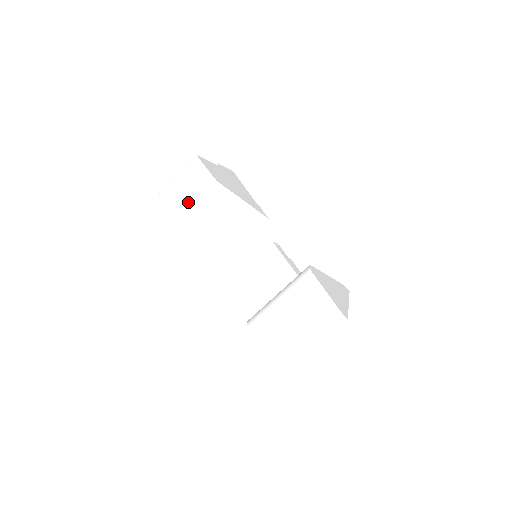
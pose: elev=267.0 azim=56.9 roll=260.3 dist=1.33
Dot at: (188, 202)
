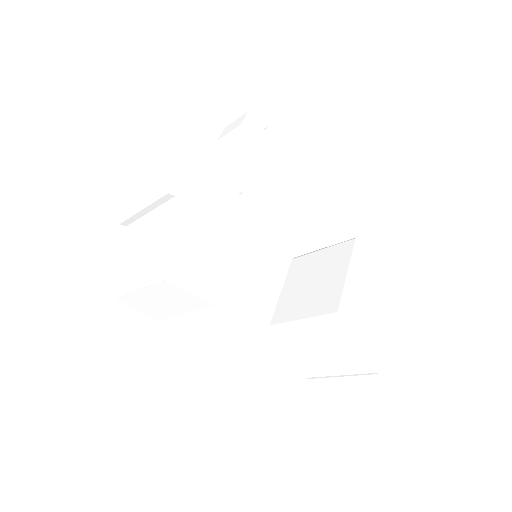
Dot at: (176, 311)
